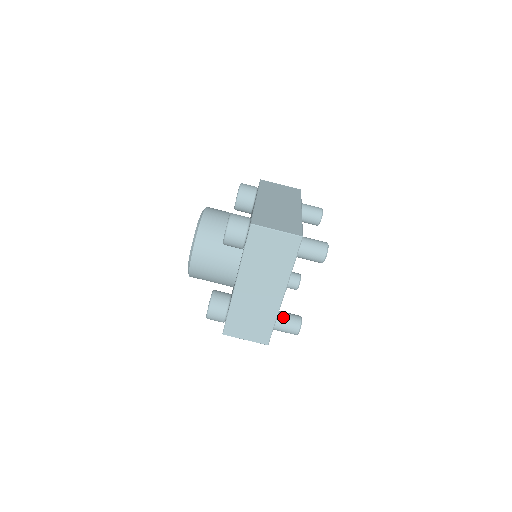
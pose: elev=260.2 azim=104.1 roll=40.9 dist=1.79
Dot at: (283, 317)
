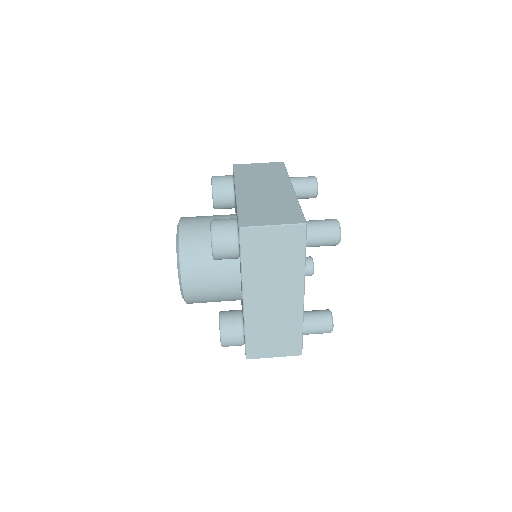
Dot at: (309, 318)
